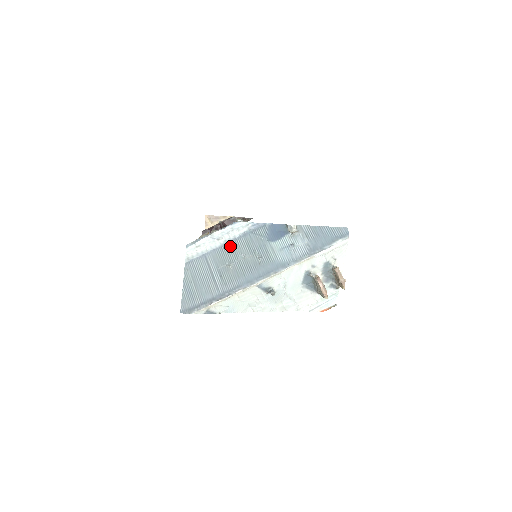
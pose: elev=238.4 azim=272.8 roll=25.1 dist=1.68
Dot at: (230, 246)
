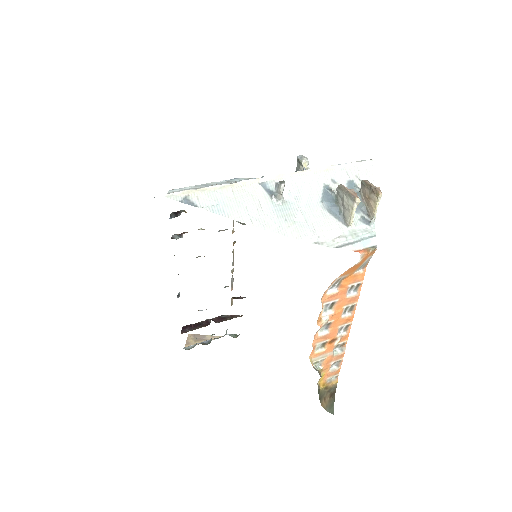
Dot at: occluded
